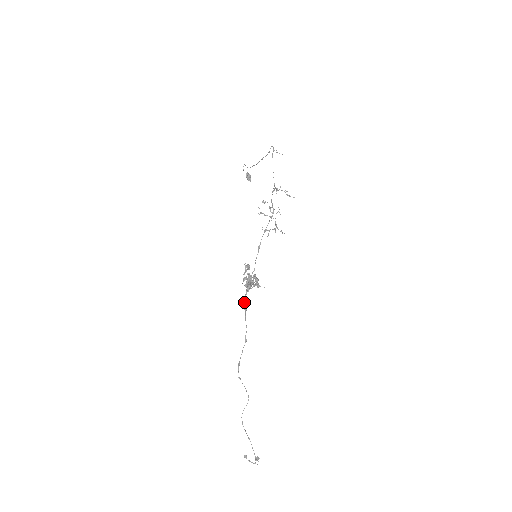
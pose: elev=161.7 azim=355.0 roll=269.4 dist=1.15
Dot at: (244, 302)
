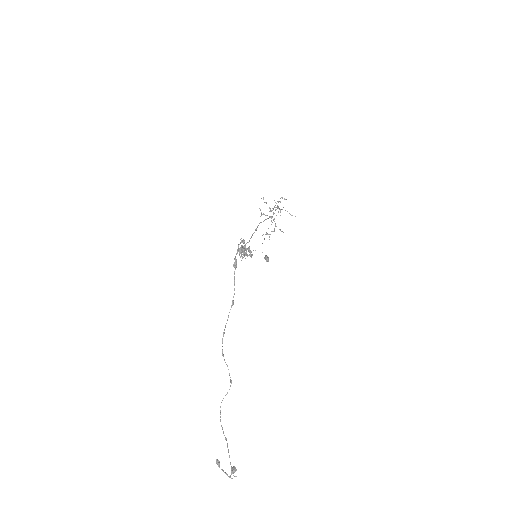
Dot at: (234, 259)
